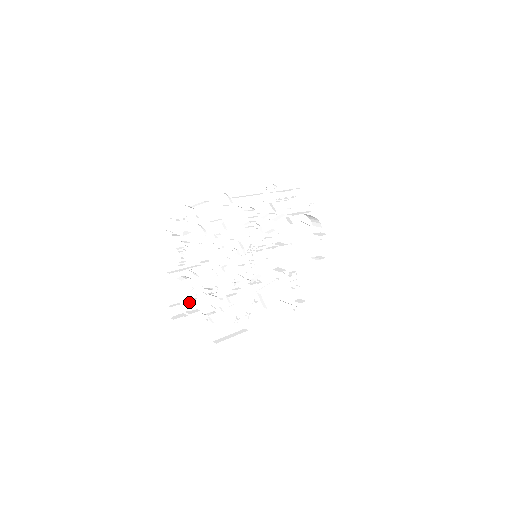
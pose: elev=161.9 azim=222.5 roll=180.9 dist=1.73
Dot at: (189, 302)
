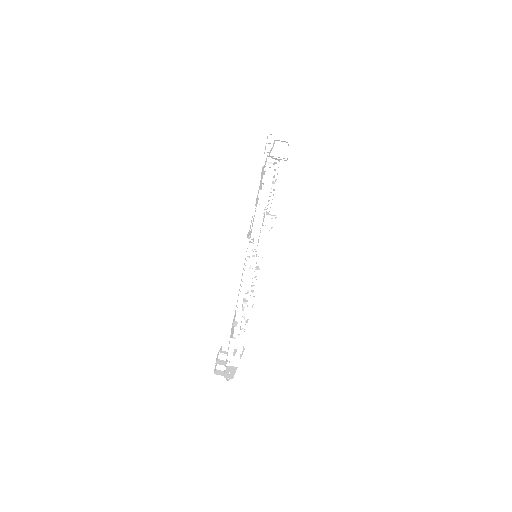
Dot at: (243, 330)
